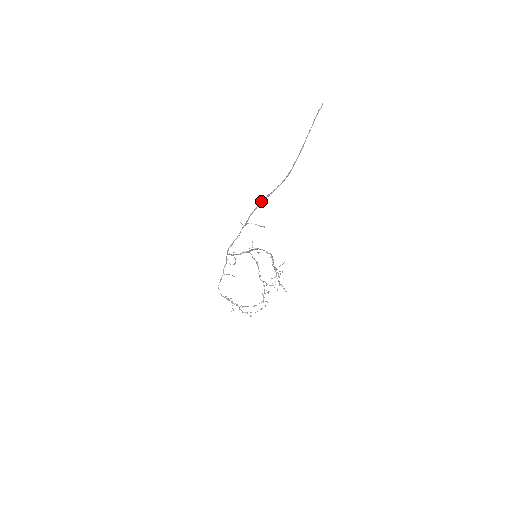
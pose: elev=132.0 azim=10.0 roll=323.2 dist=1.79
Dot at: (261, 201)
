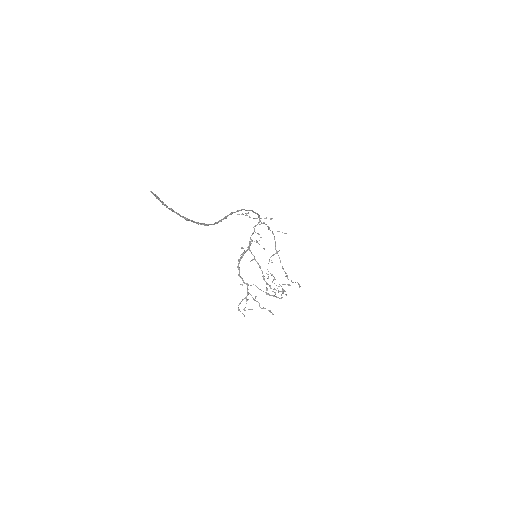
Dot at: occluded
